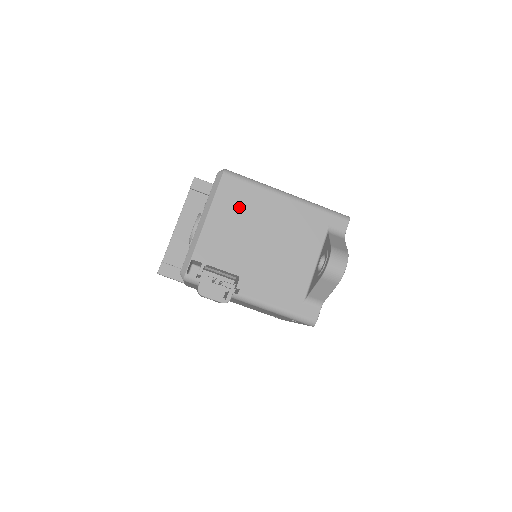
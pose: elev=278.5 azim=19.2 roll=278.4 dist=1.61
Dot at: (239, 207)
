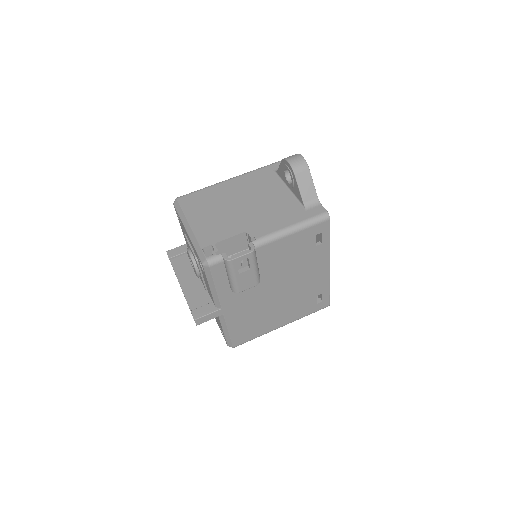
Dot at: (205, 204)
